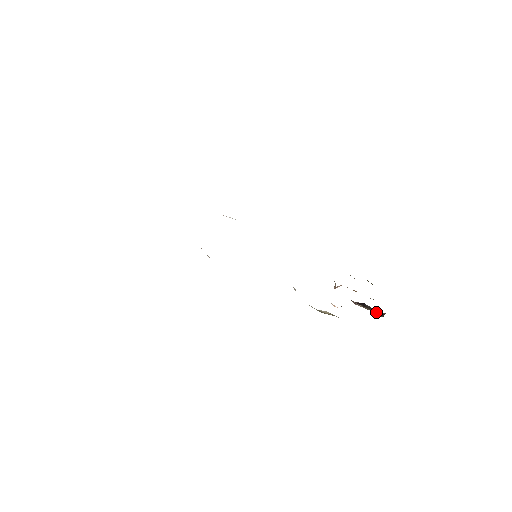
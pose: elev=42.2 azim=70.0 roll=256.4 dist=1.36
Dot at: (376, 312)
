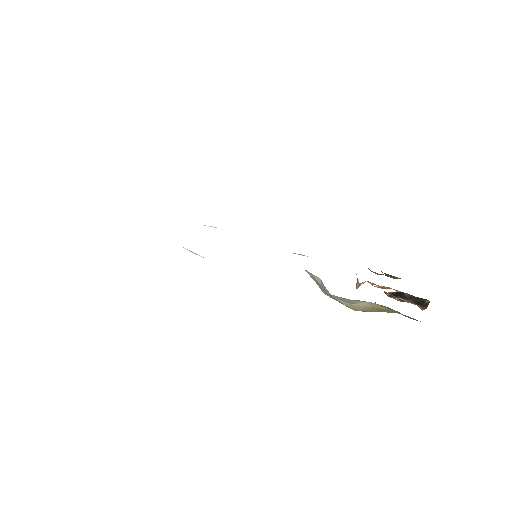
Dot at: (418, 302)
